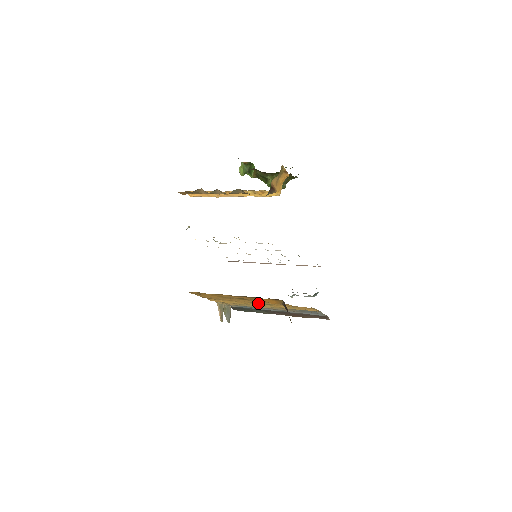
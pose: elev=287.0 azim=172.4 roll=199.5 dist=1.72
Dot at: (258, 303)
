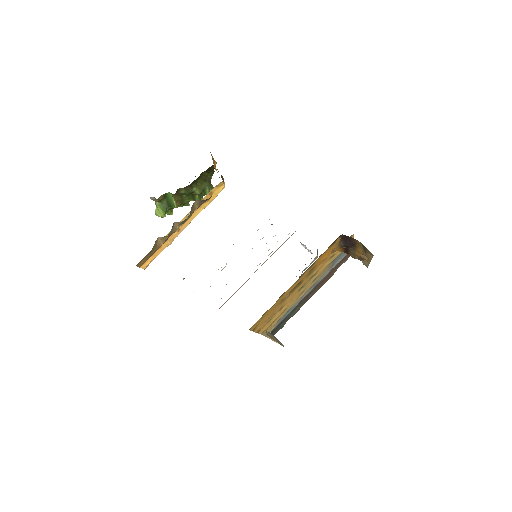
Dot at: (305, 284)
